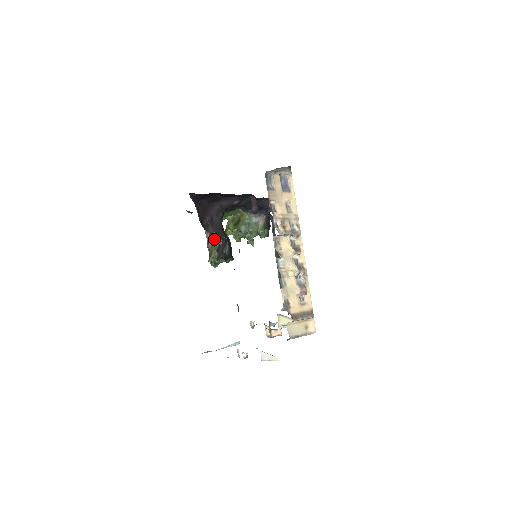
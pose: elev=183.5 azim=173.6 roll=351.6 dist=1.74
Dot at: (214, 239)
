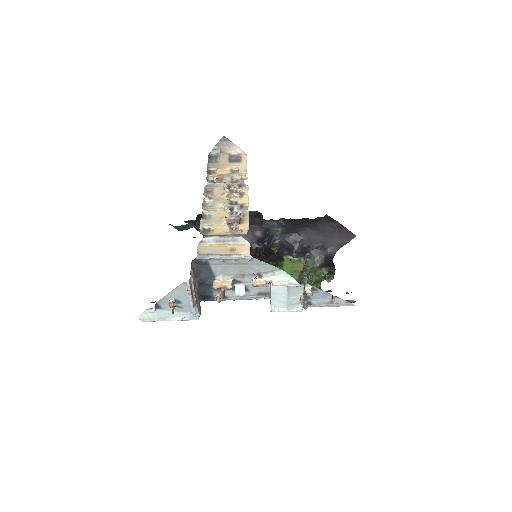
Dot at: occluded
